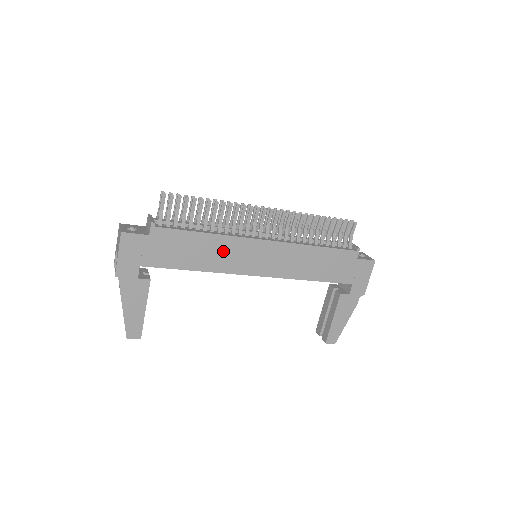
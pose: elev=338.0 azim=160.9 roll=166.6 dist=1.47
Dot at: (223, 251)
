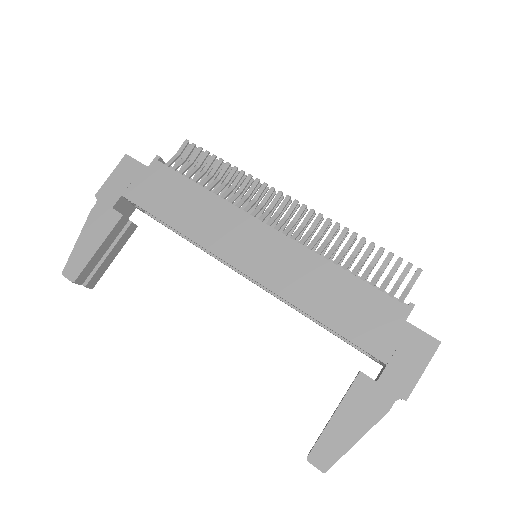
Dot at: (213, 218)
